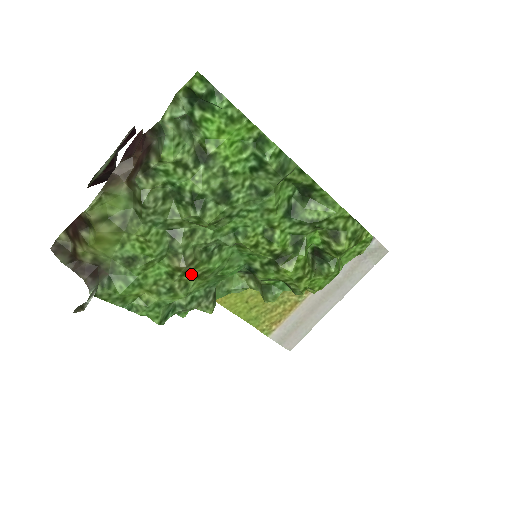
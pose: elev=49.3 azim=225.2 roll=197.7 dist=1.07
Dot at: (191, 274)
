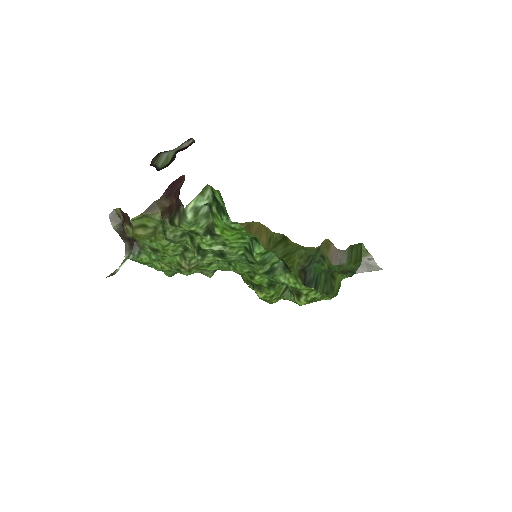
Dot at: occluded
